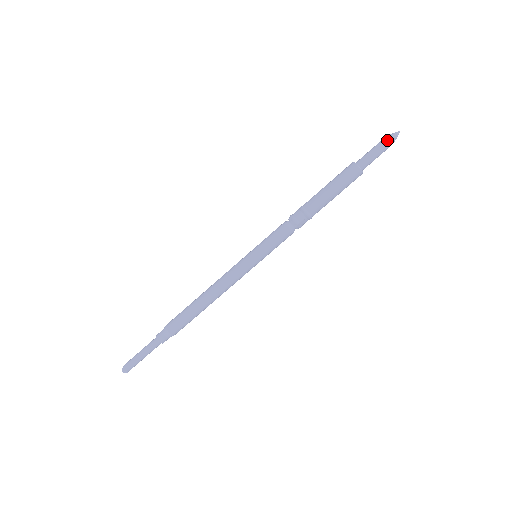
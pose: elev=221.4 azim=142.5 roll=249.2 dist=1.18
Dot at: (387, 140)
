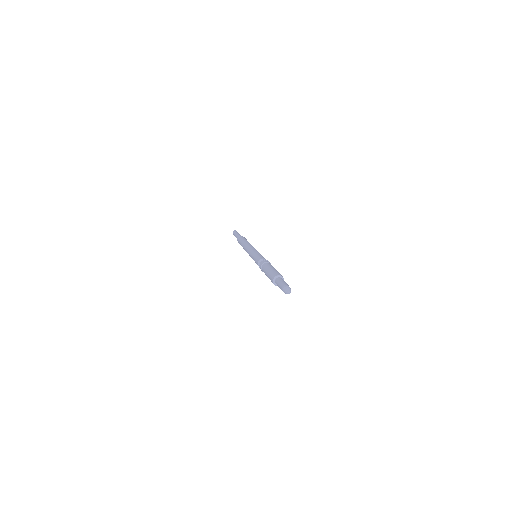
Dot at: occluded
